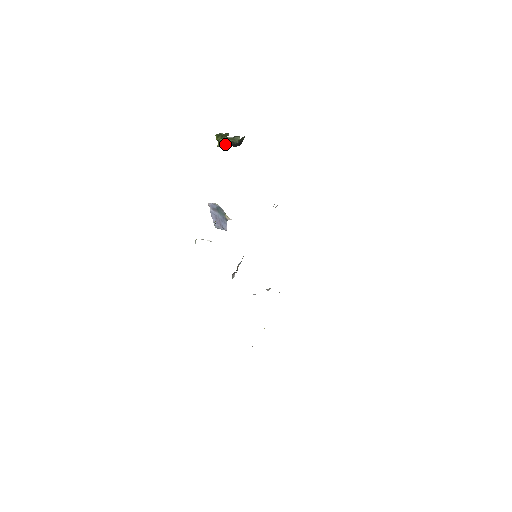
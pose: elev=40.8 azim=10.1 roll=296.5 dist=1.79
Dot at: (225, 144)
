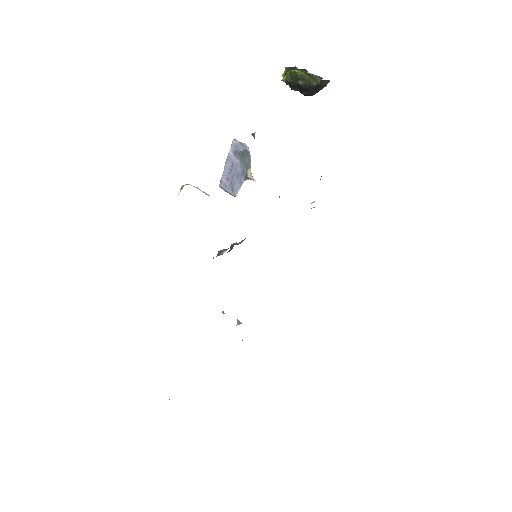
Dot at: (296, 80)
